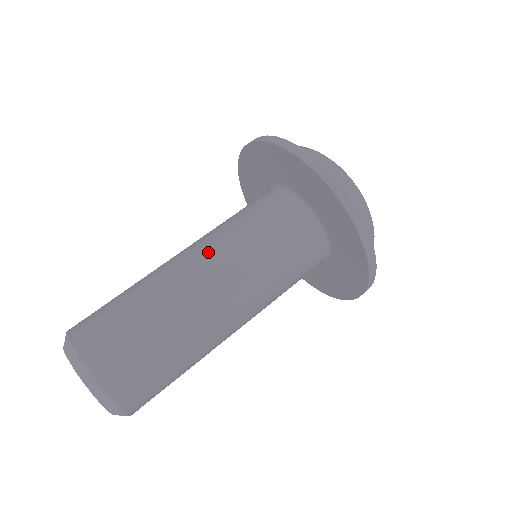
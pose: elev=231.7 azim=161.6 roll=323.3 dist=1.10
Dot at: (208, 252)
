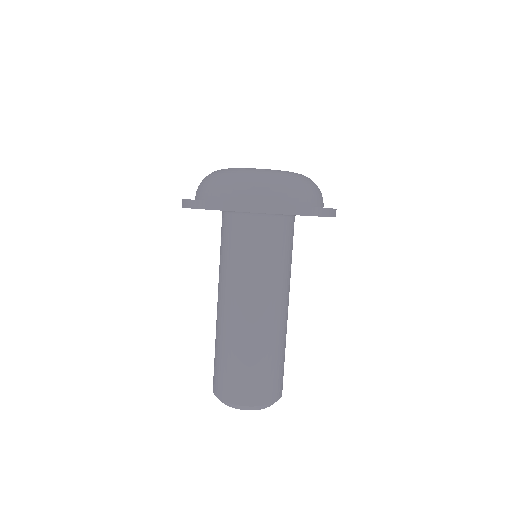
Dot at: (232, 296)
